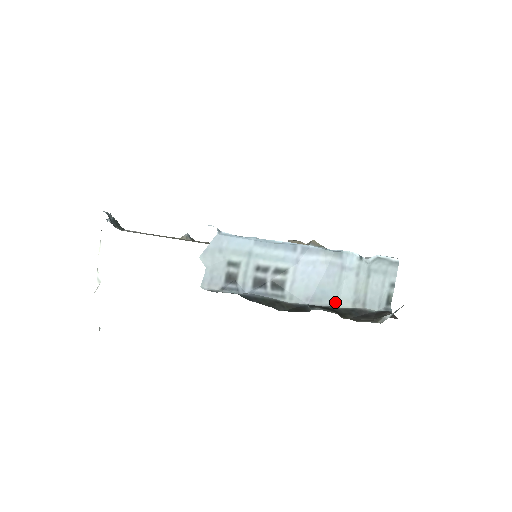
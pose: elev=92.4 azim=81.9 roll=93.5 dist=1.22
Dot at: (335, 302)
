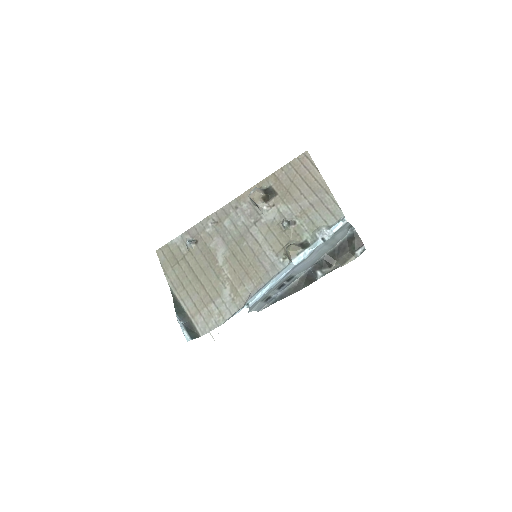
Dot at: (322, 255)
